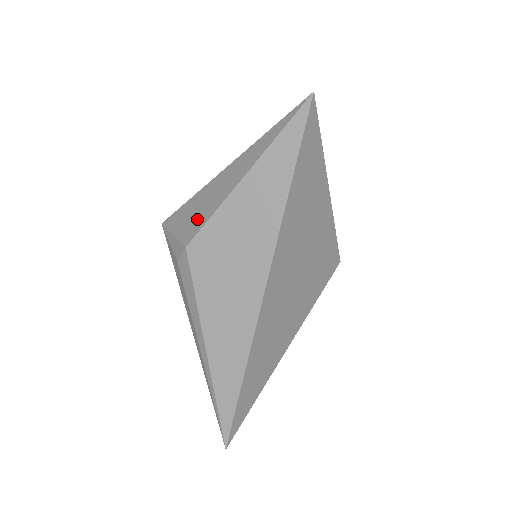
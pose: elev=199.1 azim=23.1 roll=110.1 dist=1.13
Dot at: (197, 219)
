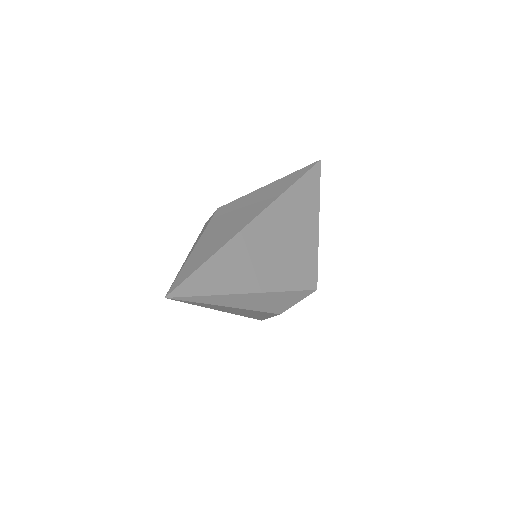
Dot at: occluded
